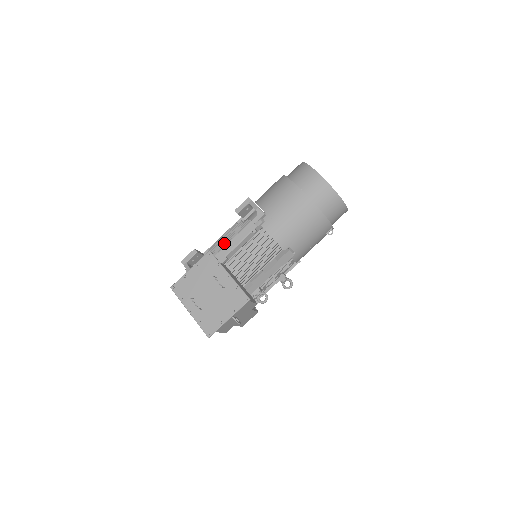
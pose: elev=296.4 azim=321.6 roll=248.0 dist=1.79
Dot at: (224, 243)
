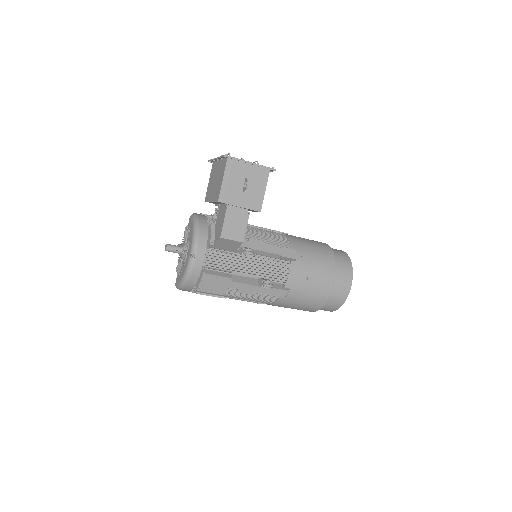
Dot at: occluded
